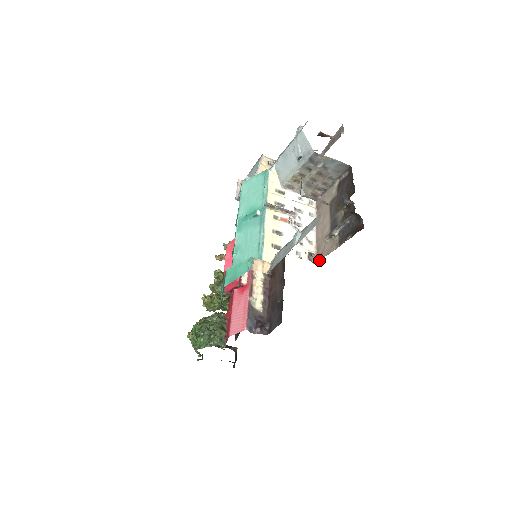
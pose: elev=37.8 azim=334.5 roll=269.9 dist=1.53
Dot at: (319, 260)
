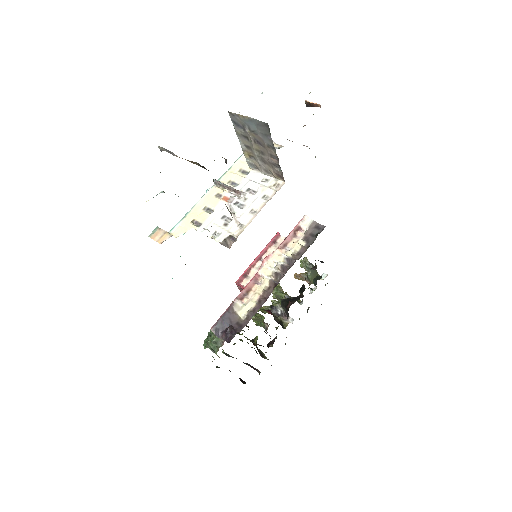
Dot at: occluded
